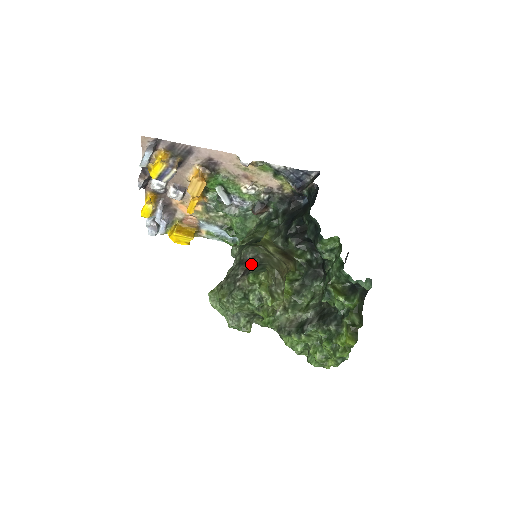
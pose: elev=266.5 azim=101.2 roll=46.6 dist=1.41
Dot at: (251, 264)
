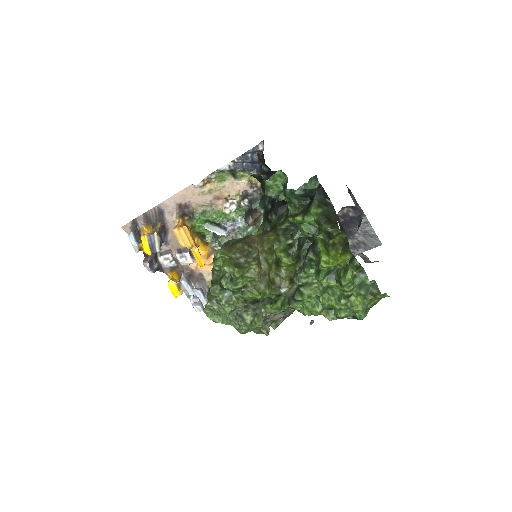
Dot at: occluded
